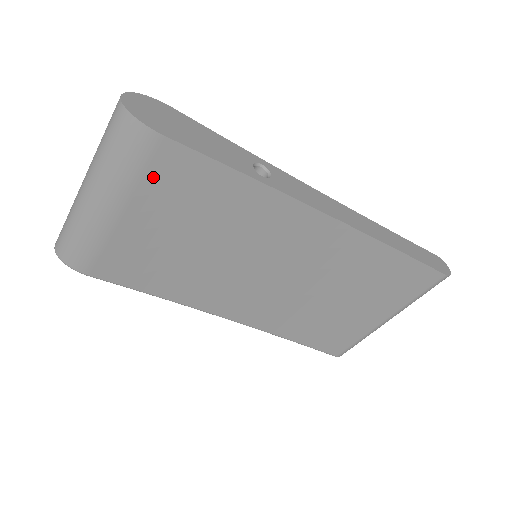
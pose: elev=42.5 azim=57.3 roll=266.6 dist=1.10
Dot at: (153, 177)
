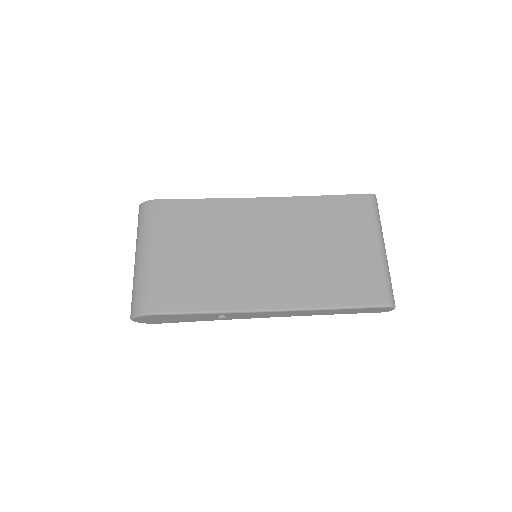
Dot at: (165, 222)
